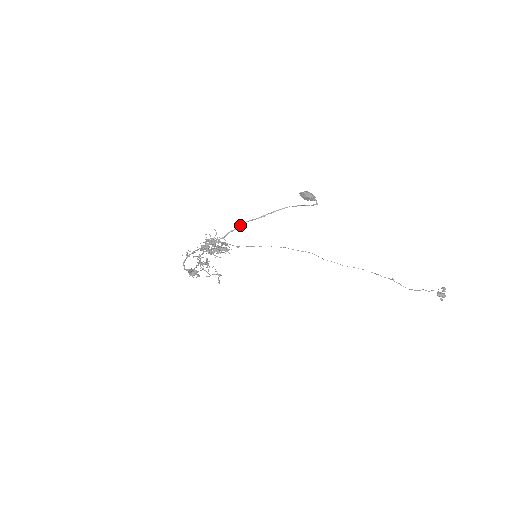
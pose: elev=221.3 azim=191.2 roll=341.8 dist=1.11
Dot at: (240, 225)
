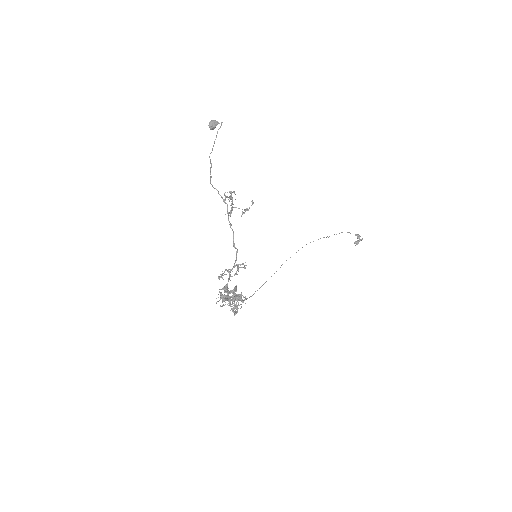
Dot at: occluded
